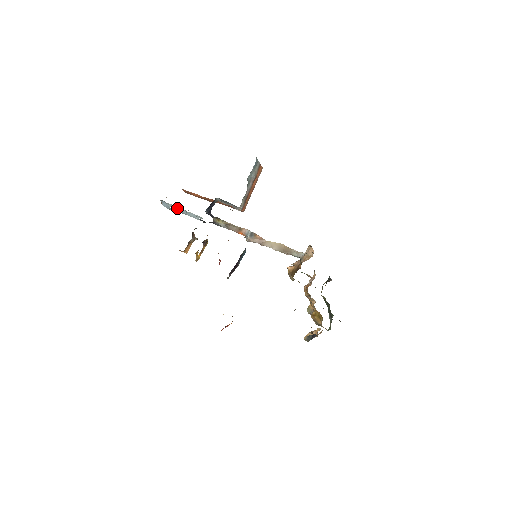
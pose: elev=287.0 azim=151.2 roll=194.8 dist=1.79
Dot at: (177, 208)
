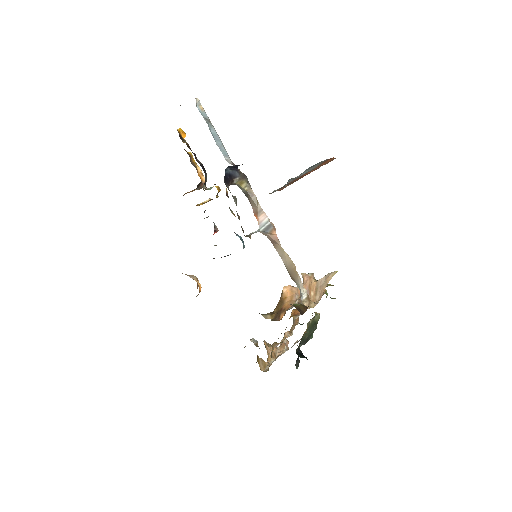
Dot at: occluded
